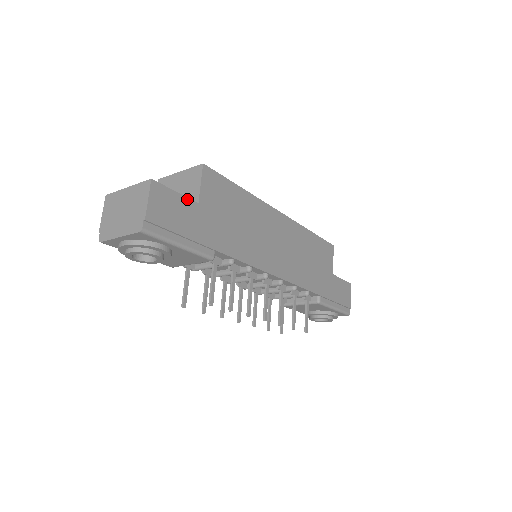
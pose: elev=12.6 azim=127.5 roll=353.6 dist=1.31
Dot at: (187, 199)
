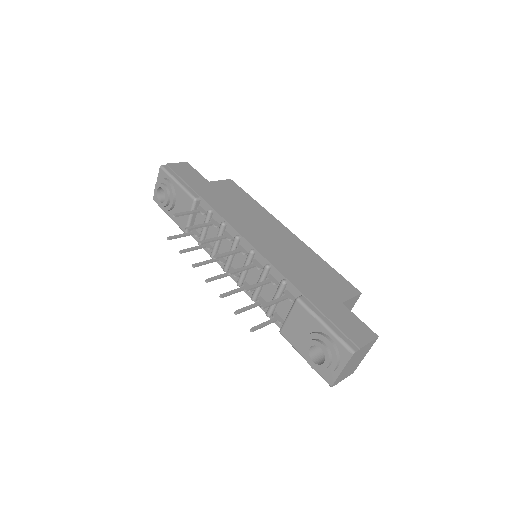
Dot at: (202, 177)
